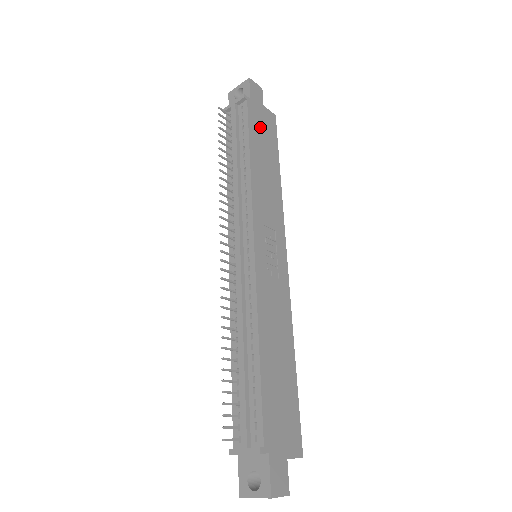
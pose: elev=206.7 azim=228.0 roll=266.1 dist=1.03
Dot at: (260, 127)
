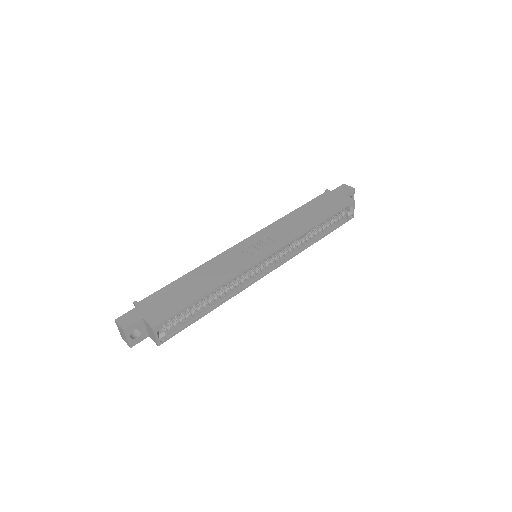
Dot at: (325, 202)
